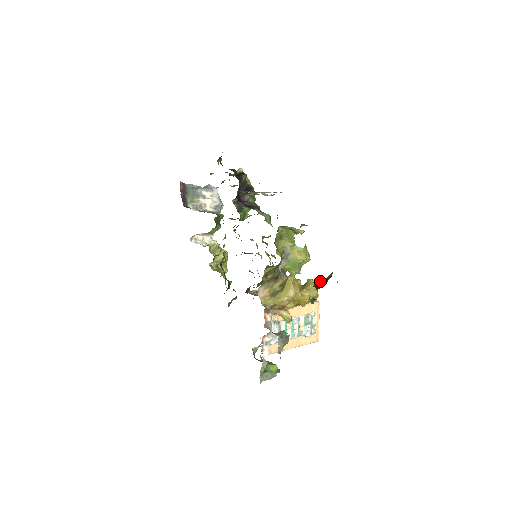
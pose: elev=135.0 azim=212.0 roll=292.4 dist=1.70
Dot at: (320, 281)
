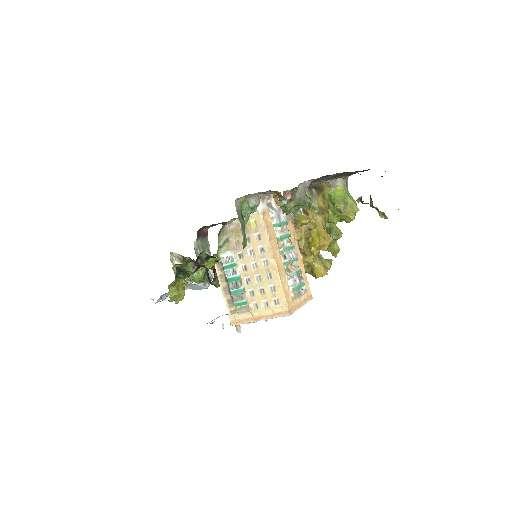
Dot at: occluded
